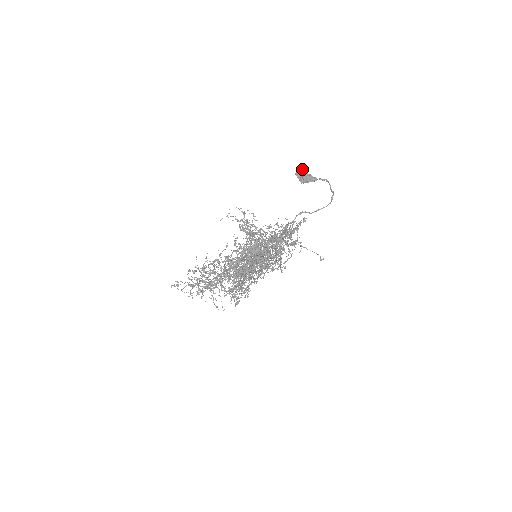
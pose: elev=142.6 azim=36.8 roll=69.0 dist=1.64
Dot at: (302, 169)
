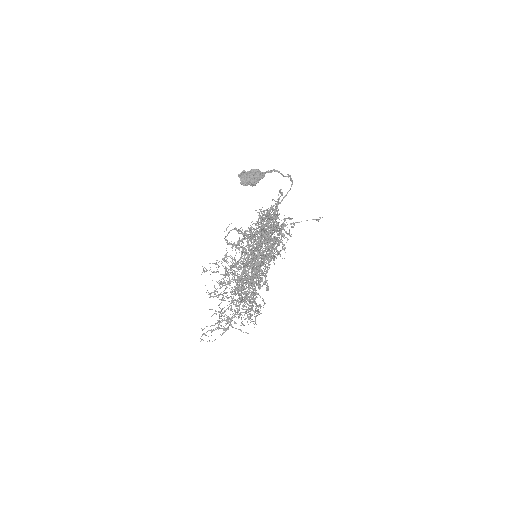
Dot at: (244, 172)
